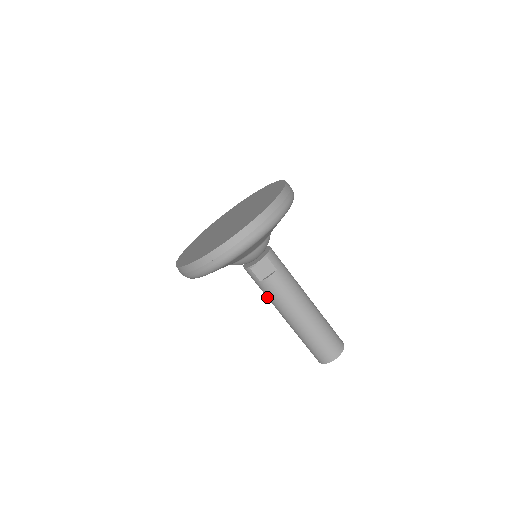
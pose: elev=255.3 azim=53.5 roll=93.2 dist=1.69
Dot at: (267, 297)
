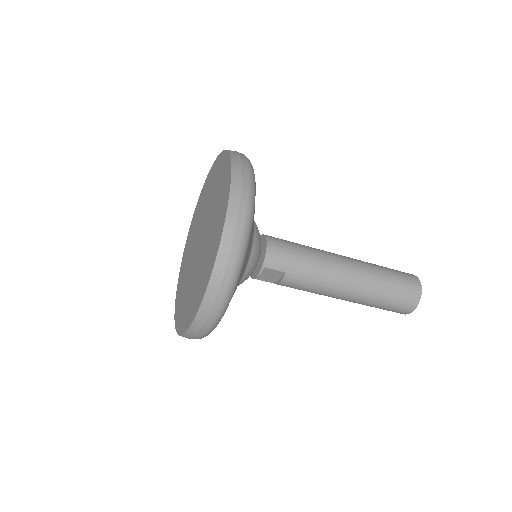
Dot at: occluded
